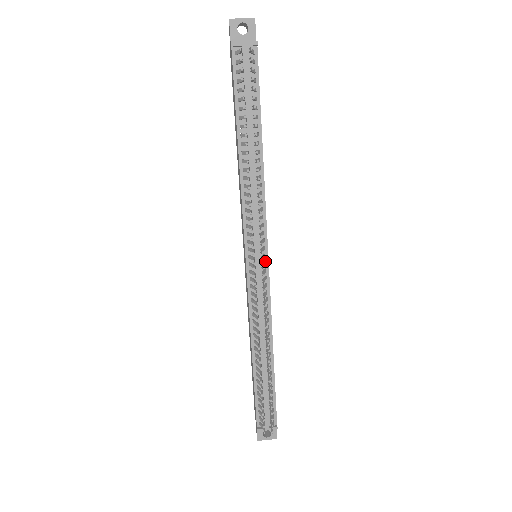
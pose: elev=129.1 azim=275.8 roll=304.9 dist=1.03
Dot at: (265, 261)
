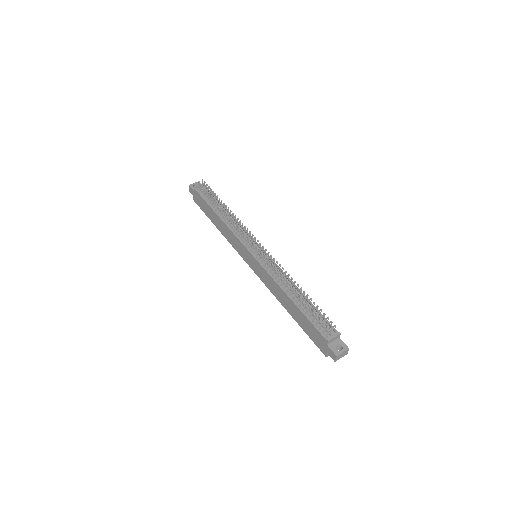
Dot at: (261, 249)
